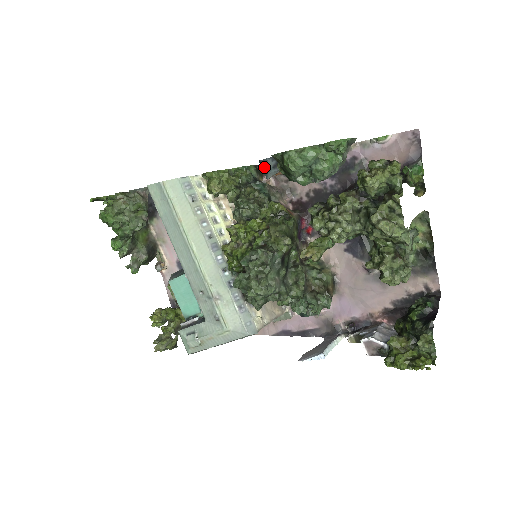
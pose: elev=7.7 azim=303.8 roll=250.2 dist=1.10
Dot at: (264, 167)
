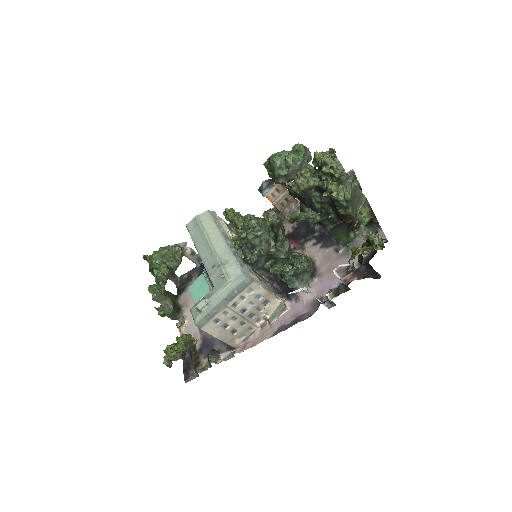
Dot at: (261, 189)
